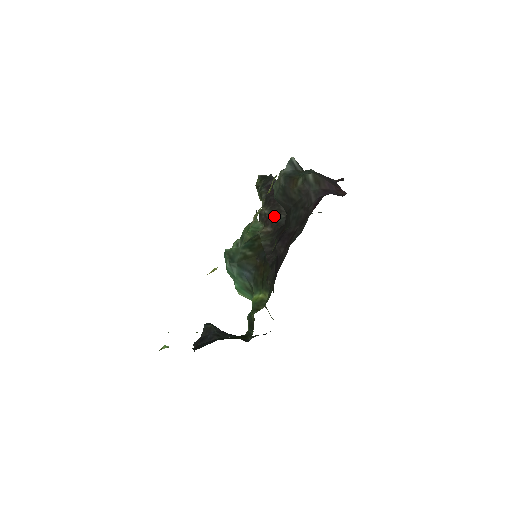
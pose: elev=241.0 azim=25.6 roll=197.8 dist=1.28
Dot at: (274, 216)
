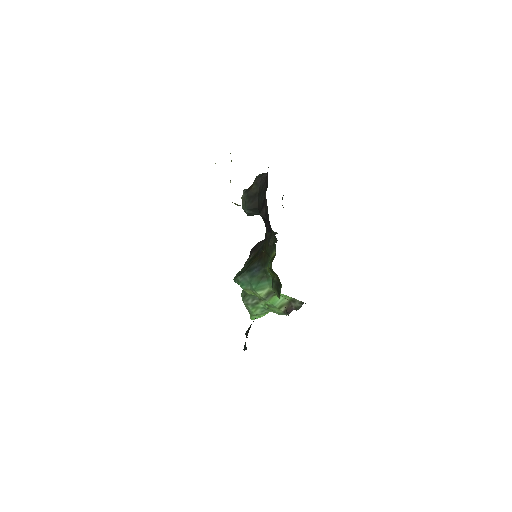
Dot at: (258, 249)
